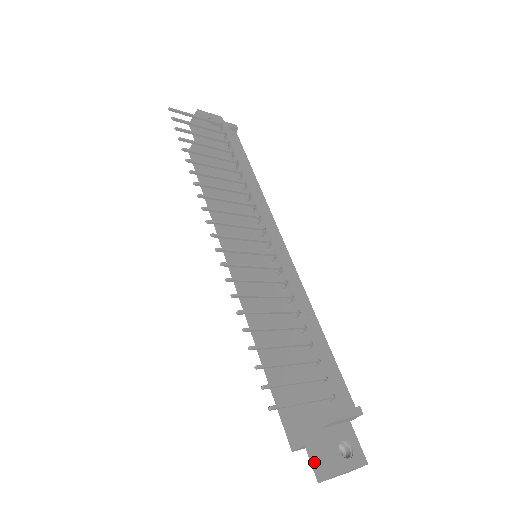
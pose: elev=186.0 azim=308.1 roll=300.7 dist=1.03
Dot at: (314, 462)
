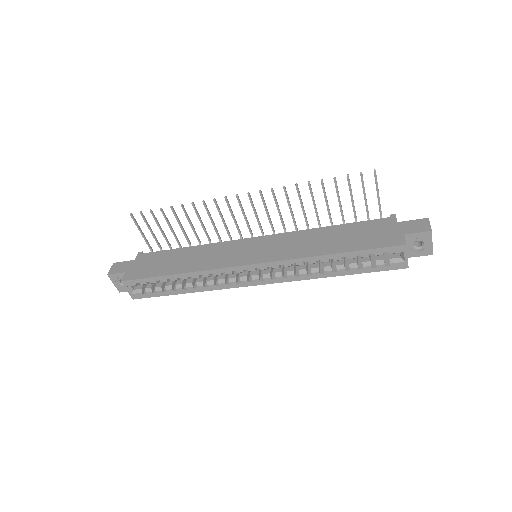
Dot at: (417, 230)
